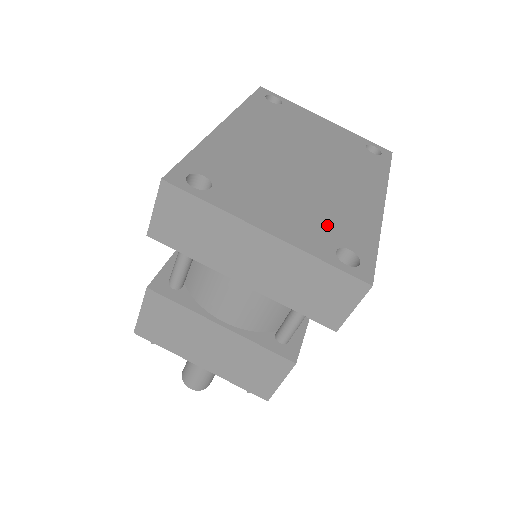
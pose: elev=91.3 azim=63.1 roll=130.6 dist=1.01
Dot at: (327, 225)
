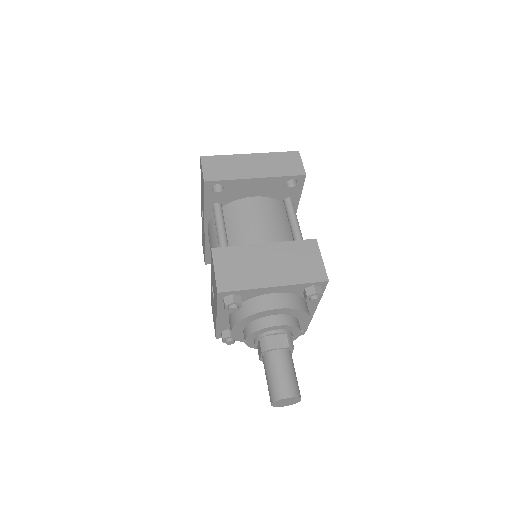
Dot at: occluded
